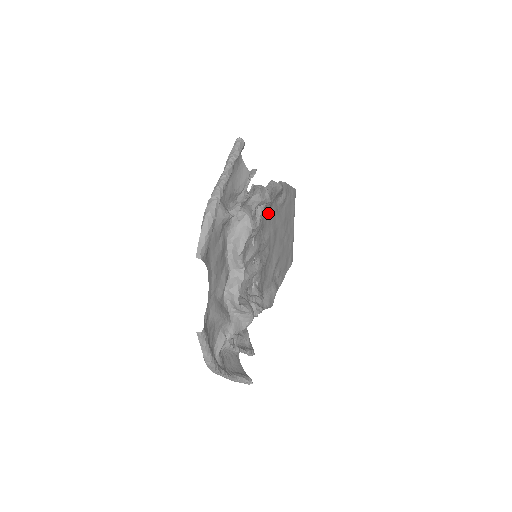
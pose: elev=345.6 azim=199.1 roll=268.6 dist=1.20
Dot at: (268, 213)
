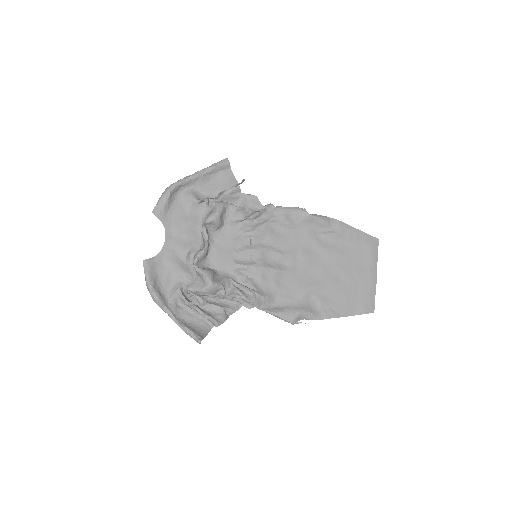
Dot at: (292, 233)
